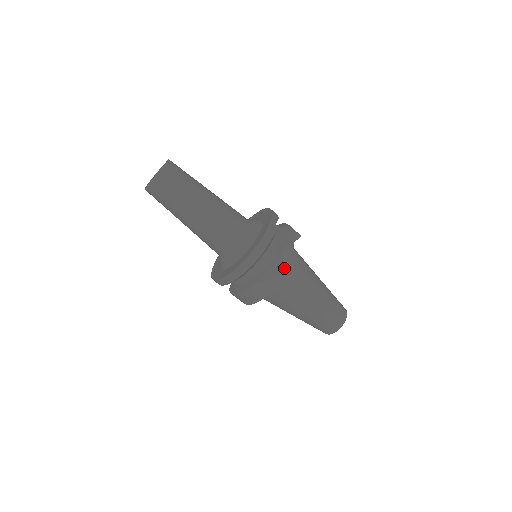
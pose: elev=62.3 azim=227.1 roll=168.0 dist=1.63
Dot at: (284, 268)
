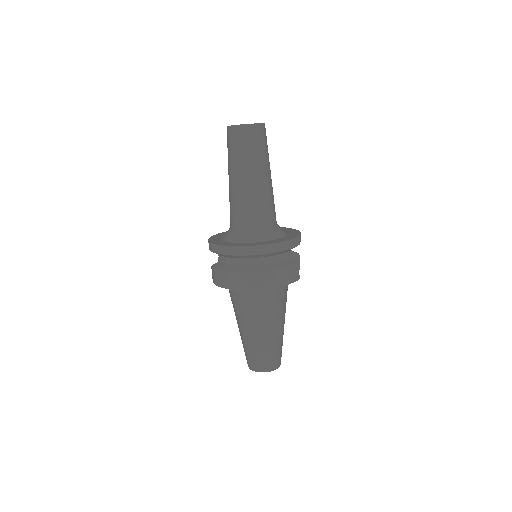
Dot at: (286, 278)
